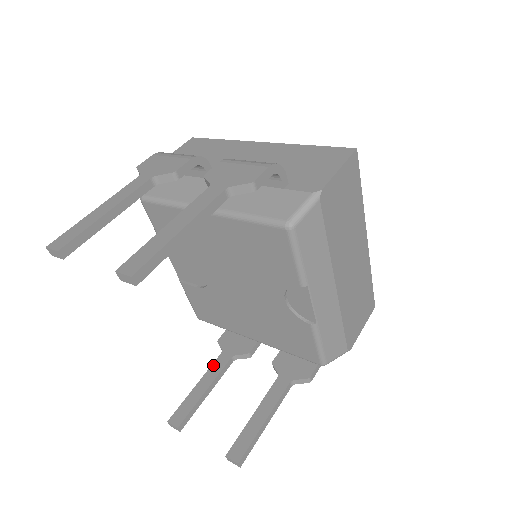
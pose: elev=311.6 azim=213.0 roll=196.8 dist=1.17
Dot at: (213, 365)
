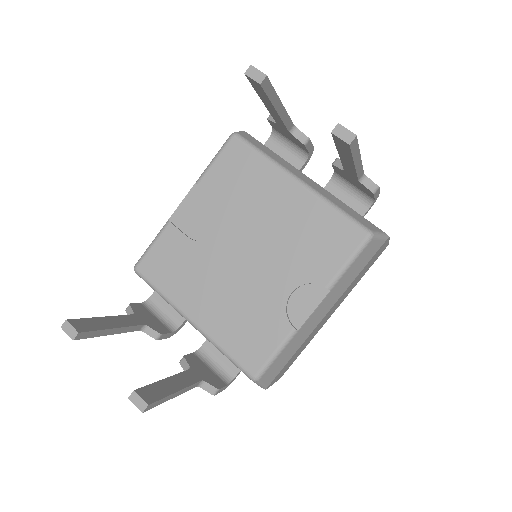
Dot at: (125, 316)
